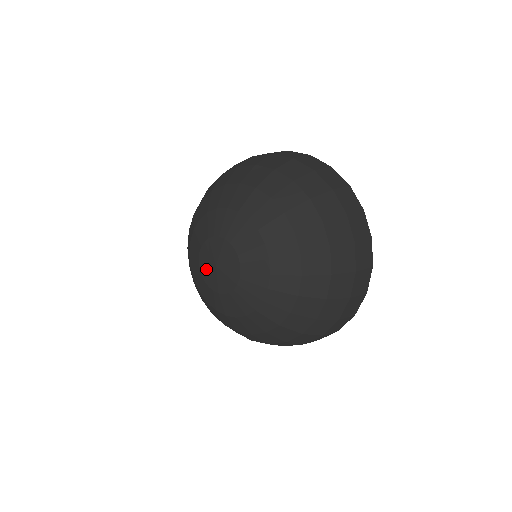
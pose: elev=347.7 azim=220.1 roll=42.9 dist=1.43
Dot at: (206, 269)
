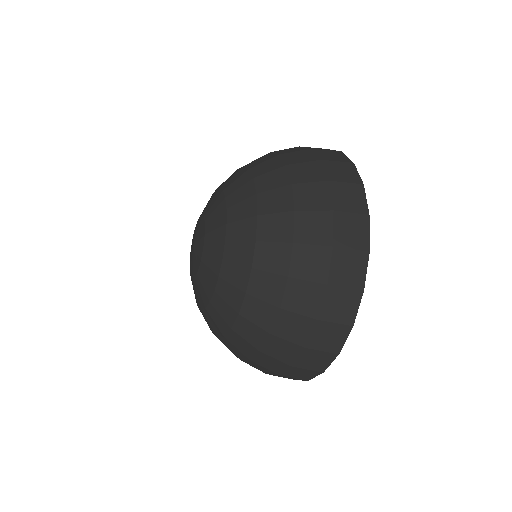
Dot at: (191, 263)
